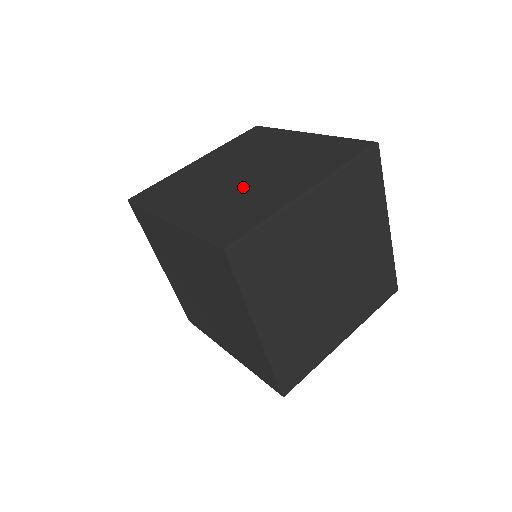
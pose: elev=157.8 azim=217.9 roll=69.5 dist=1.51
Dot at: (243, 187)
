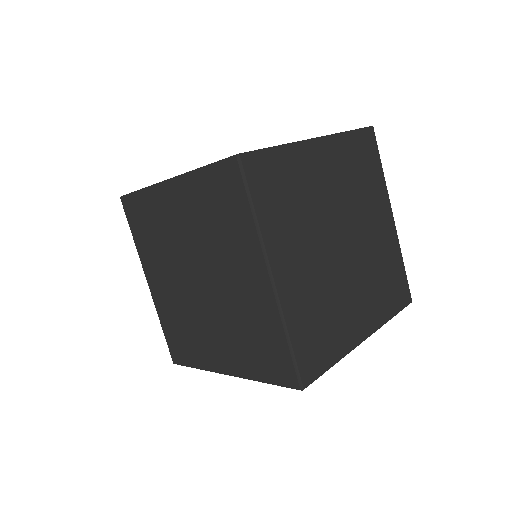
Dot at: occluded
